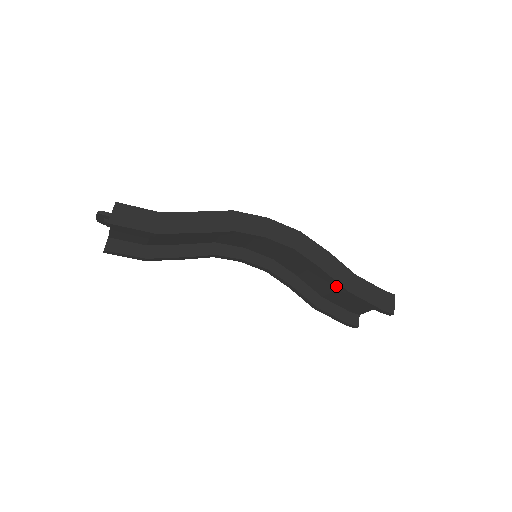
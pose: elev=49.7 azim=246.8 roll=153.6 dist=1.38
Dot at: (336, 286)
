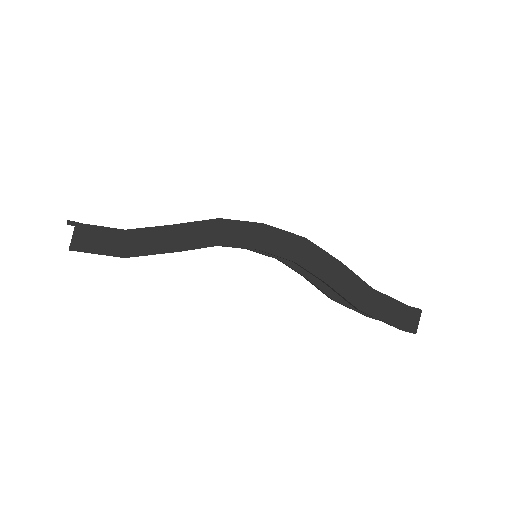
Dot at: occluded
